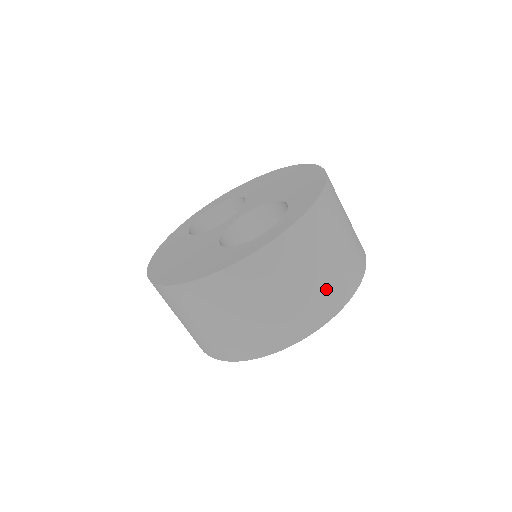
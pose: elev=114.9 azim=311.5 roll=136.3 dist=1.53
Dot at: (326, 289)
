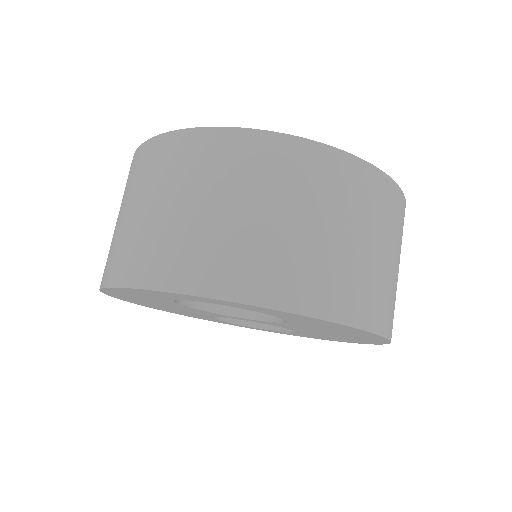
Dot at: (227, 247)
